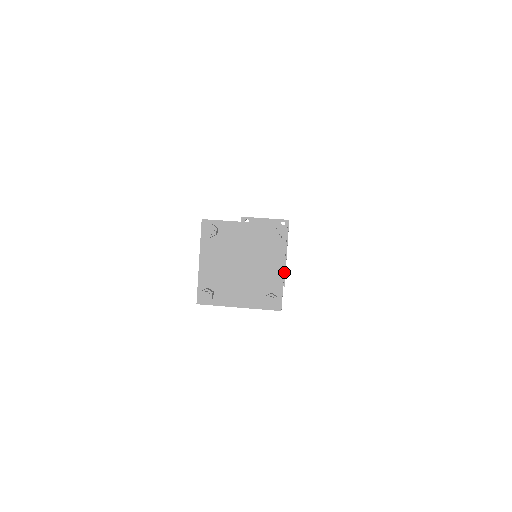
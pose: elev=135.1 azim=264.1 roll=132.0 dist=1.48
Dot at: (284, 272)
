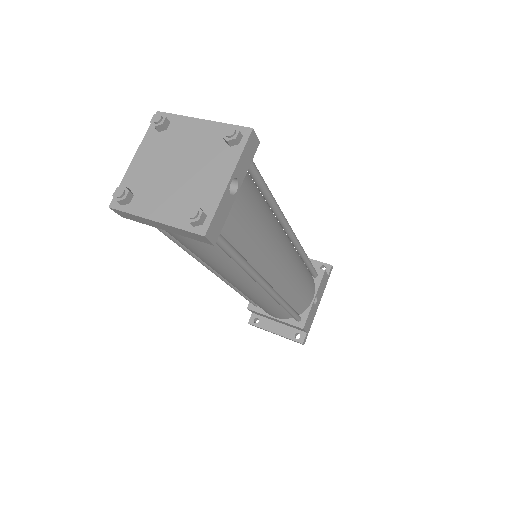
Dot at: (304, 320)
